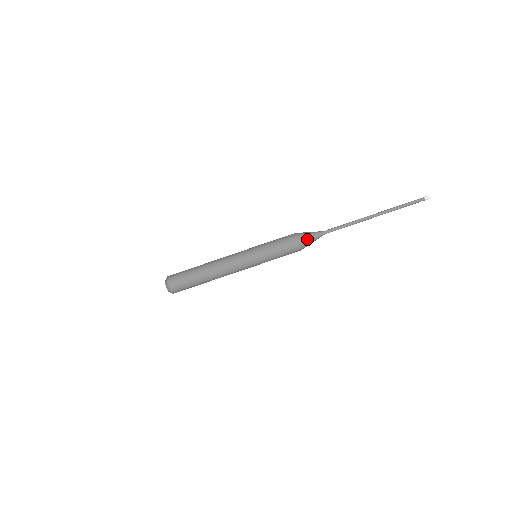
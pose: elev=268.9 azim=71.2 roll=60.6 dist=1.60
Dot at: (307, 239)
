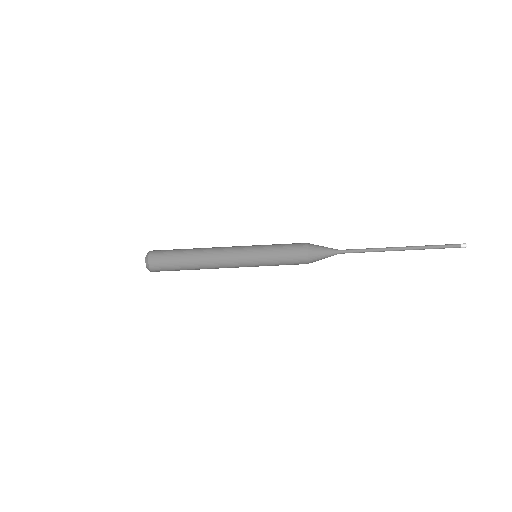
Dot at: (318, 249)
